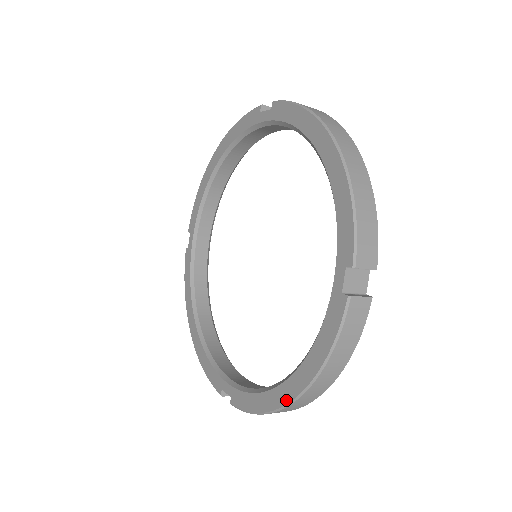
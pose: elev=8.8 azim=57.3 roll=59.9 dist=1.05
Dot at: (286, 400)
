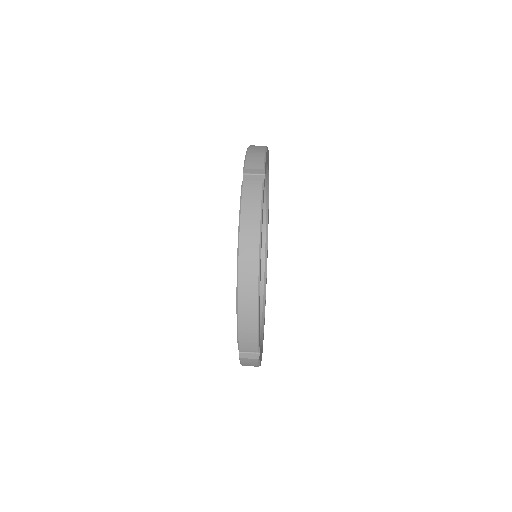
Dot at: occluded
